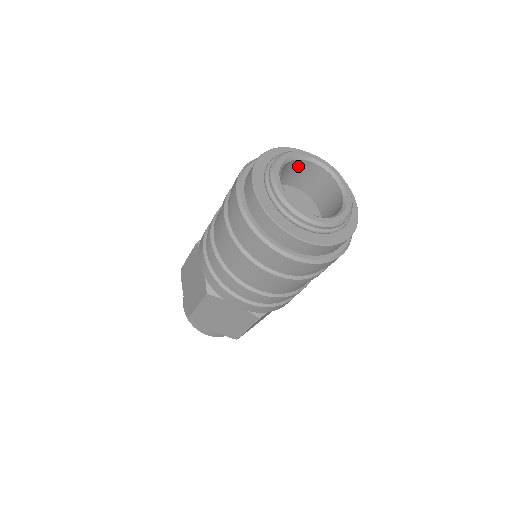
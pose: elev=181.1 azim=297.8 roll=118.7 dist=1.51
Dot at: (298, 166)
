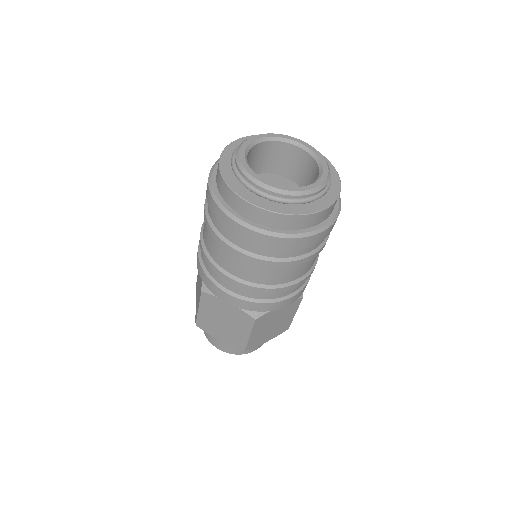
Dot at: (277, 149)
